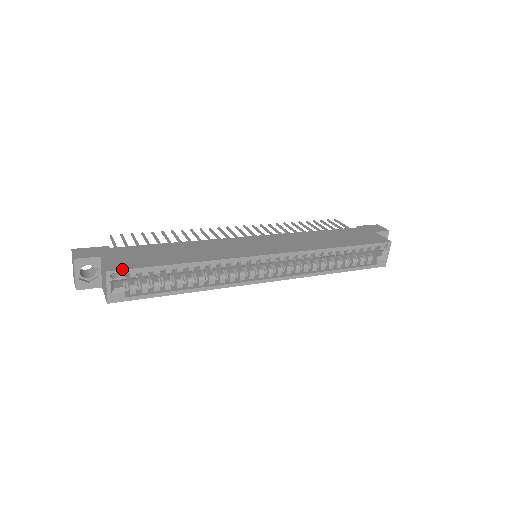
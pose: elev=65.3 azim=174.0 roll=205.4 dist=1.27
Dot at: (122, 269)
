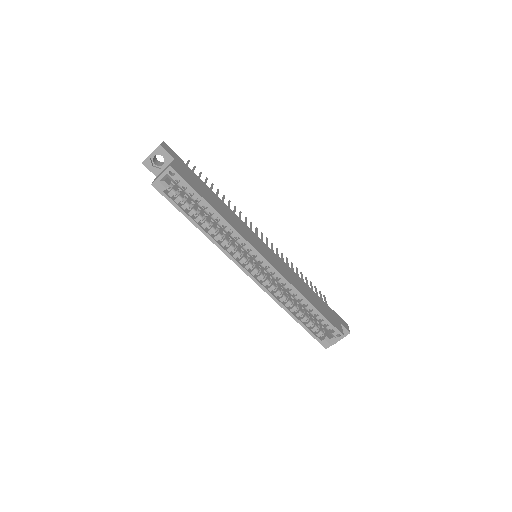
Dot at: (179, 174)
